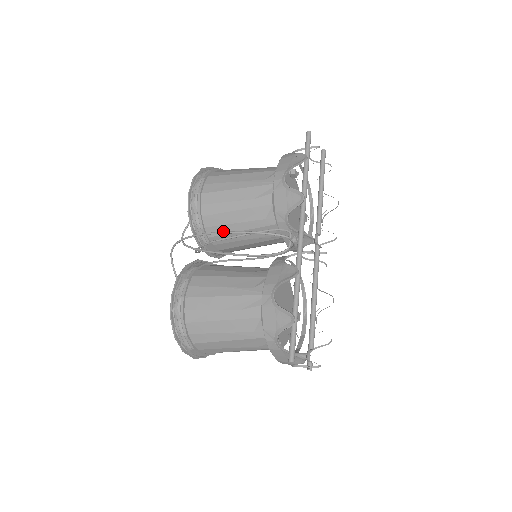
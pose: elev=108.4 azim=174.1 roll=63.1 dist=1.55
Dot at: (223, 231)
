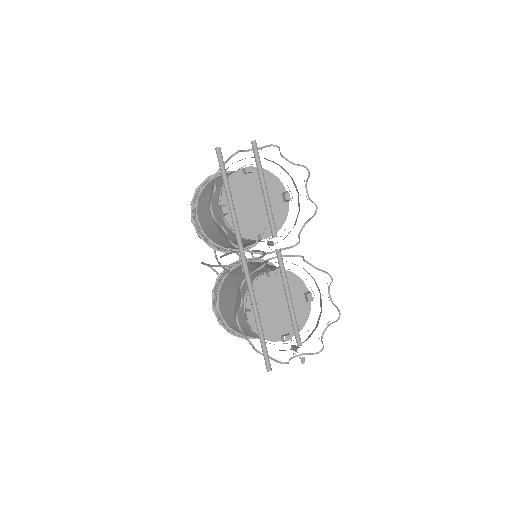
Dot at: (225, 244)
